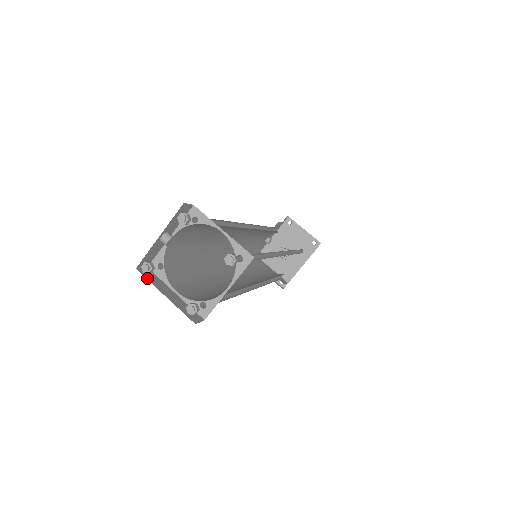
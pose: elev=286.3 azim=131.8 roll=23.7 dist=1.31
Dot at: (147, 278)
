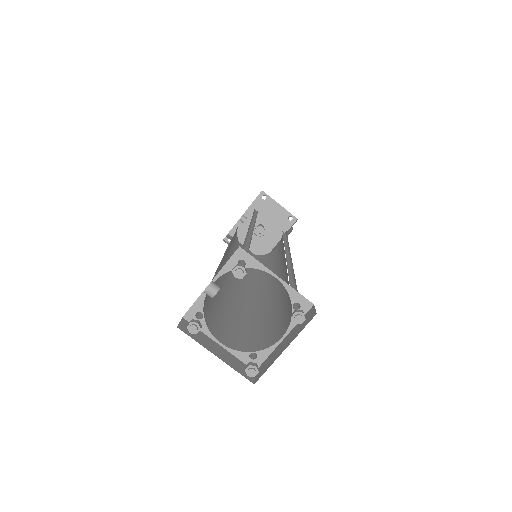
Dot at: (191, 336)
